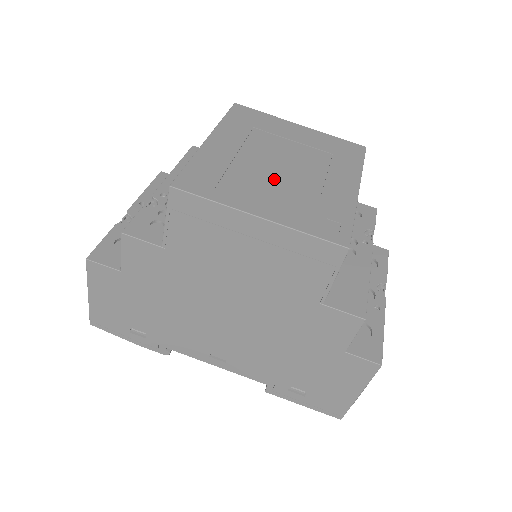
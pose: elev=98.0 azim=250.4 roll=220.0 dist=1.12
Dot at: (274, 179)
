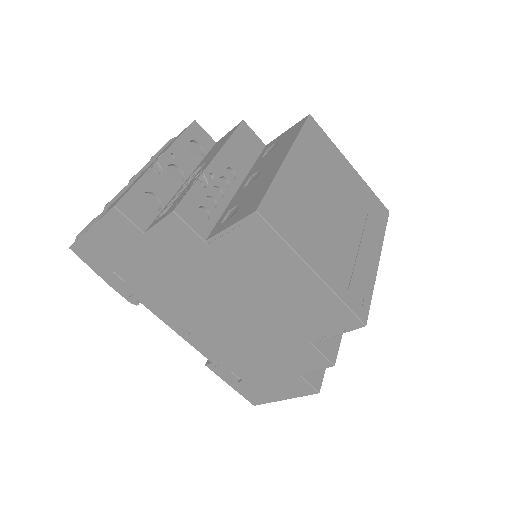
Dot at: (328, 229)
